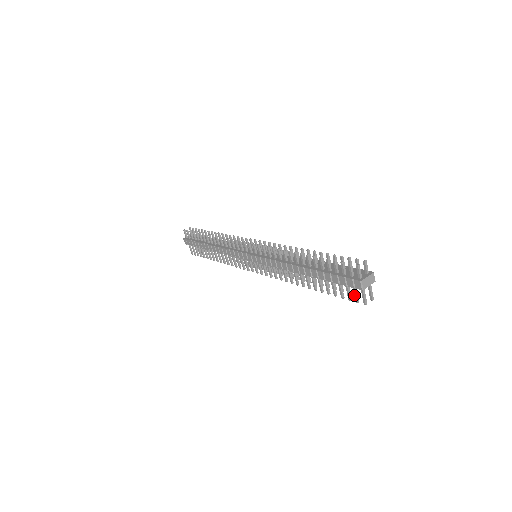
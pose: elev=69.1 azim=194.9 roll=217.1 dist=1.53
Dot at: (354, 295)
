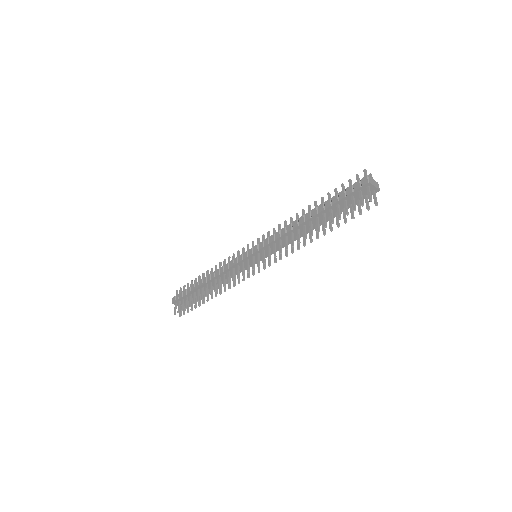
Dot at: occluded
